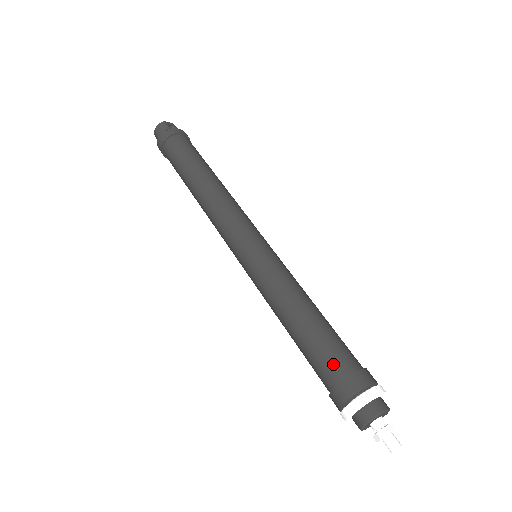
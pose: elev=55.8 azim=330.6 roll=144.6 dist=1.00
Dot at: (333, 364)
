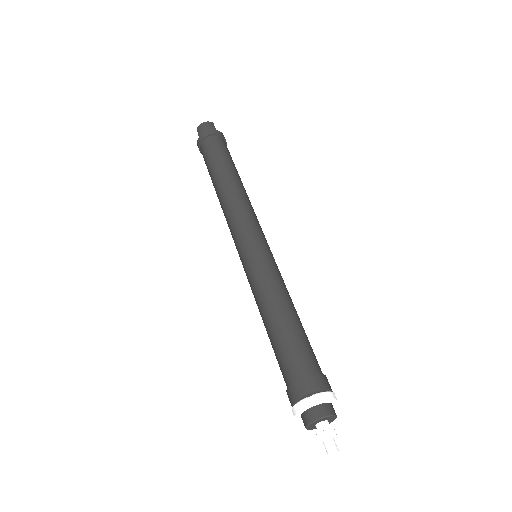
Dot at: (307, 360)
